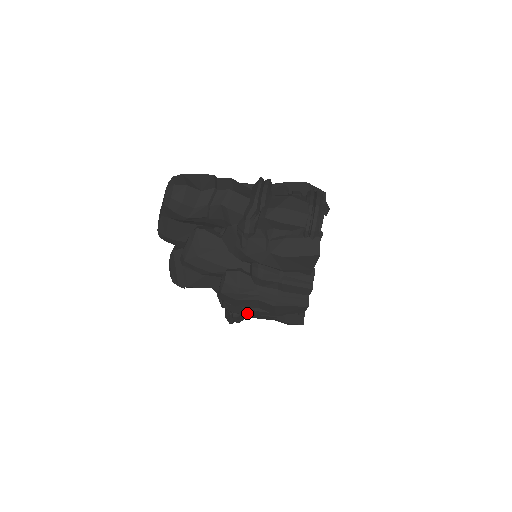
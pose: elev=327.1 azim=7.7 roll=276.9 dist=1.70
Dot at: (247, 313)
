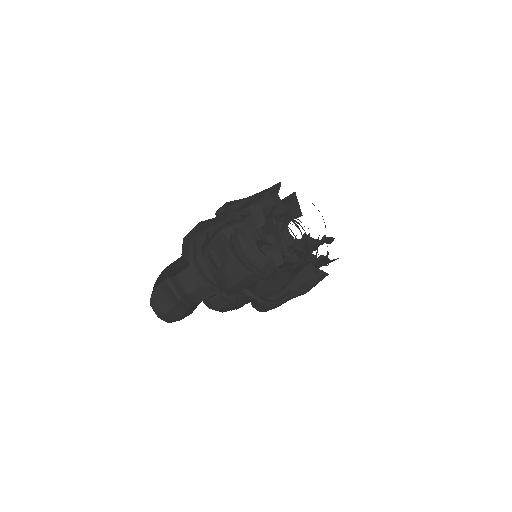
Dot at: occluded
